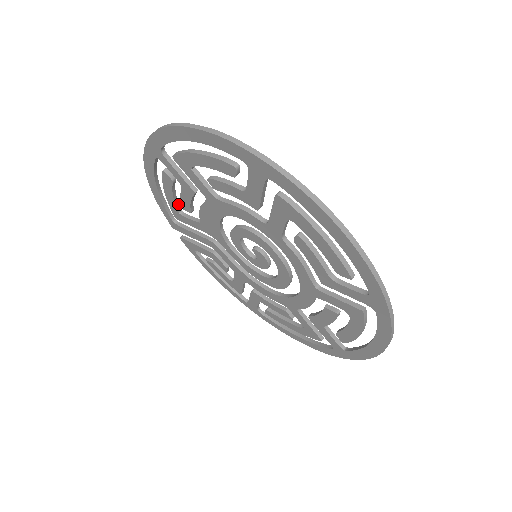
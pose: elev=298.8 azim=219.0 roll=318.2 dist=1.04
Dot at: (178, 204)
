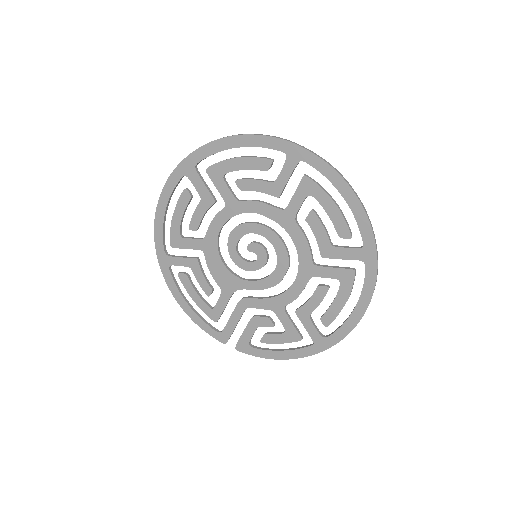
Dot at: (207, 303)
